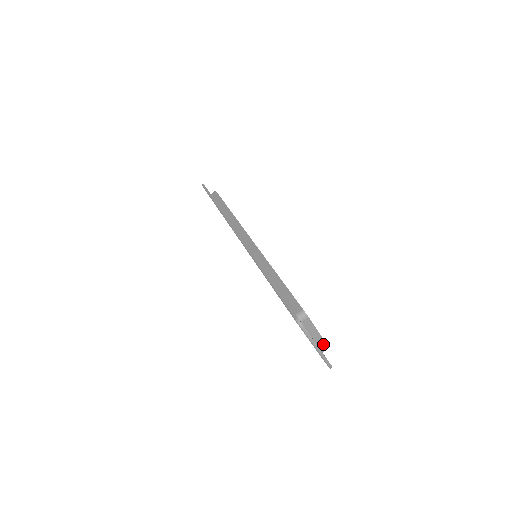
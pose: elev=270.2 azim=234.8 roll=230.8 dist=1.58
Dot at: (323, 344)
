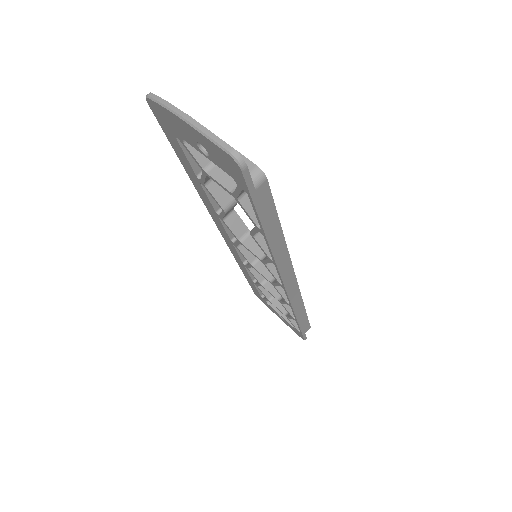
Dot at: occluded
